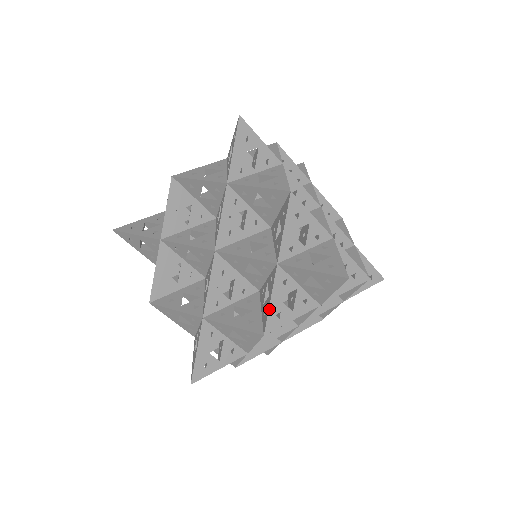
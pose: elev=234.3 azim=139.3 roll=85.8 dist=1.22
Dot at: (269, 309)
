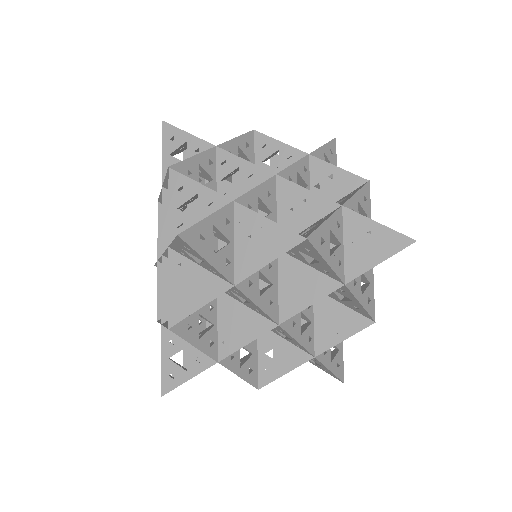
Dot at: occluded
